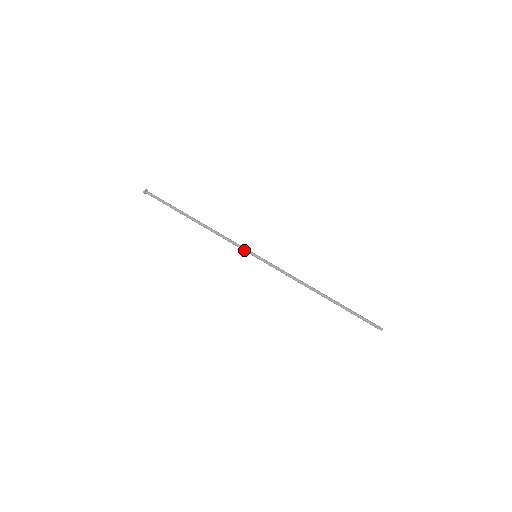
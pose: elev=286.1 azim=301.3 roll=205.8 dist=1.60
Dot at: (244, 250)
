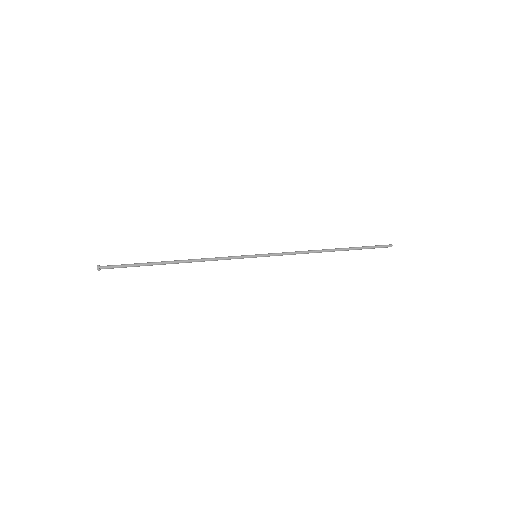
Dot at: (242, 256)
